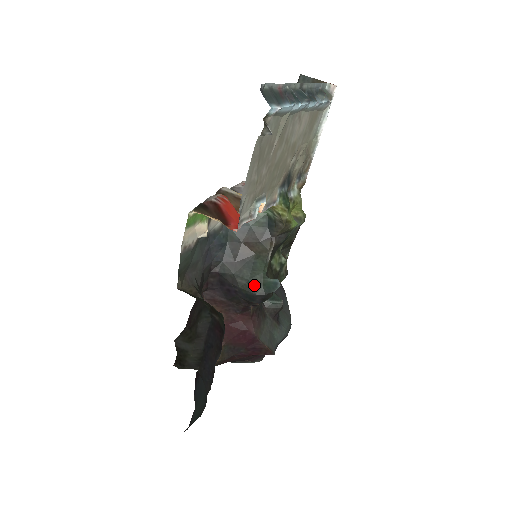
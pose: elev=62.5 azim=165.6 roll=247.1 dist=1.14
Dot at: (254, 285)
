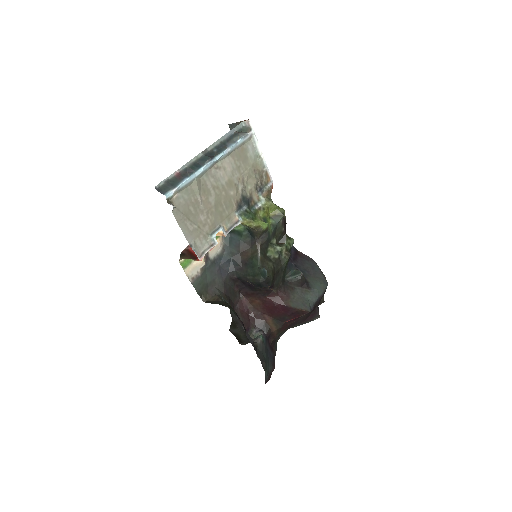
Dot at: (256, 277)
